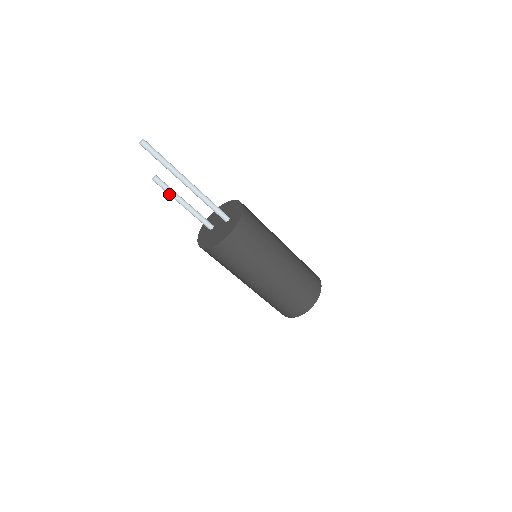
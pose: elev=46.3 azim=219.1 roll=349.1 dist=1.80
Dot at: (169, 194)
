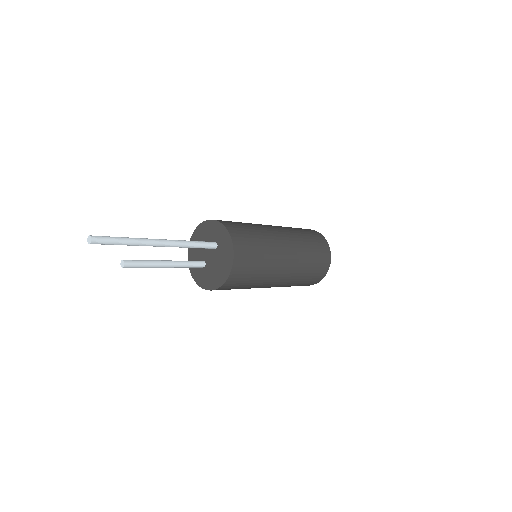
Dot at: (147, 267)
